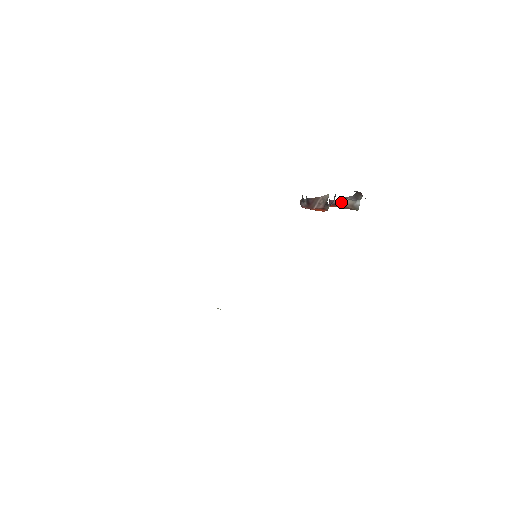
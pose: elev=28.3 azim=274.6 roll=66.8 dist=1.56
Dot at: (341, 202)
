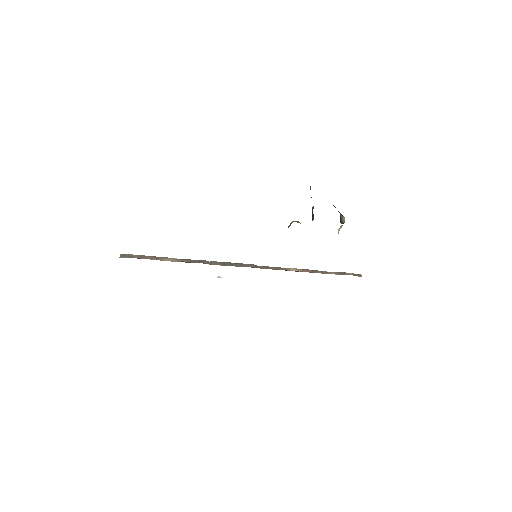
Dot at: occluded
